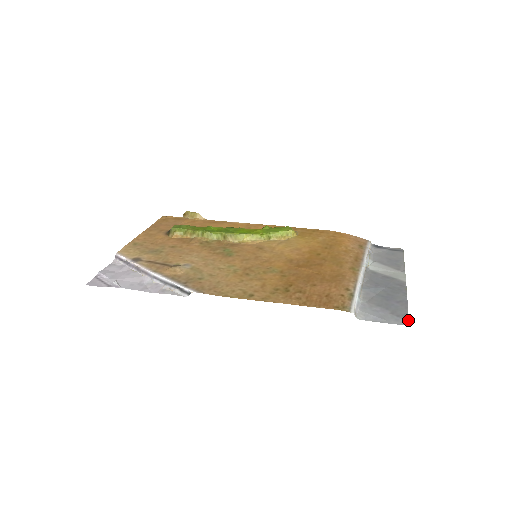
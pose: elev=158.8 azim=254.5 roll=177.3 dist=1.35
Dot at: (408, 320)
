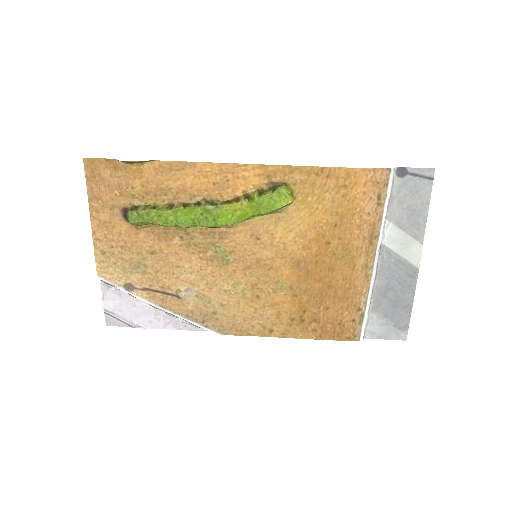
Dot at: (407, 334)
